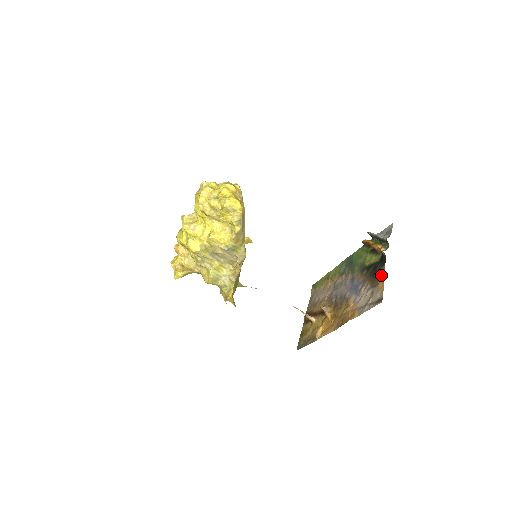
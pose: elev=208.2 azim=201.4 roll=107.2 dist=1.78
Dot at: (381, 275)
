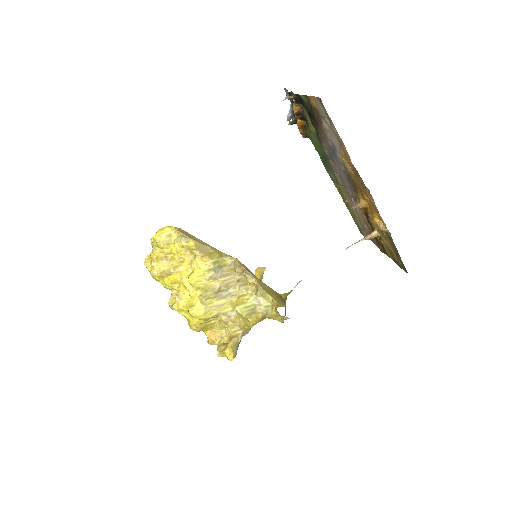
Dot at: (308, 102)
